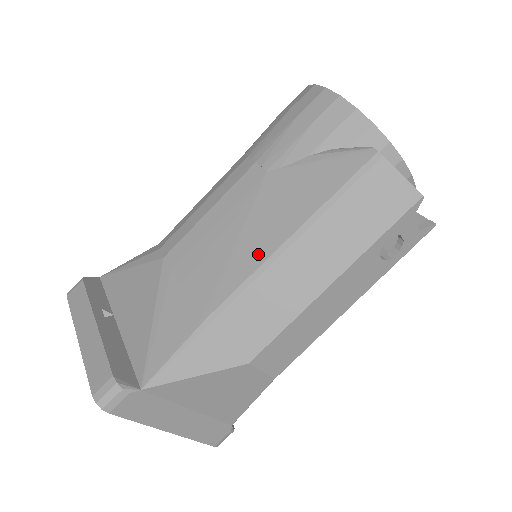
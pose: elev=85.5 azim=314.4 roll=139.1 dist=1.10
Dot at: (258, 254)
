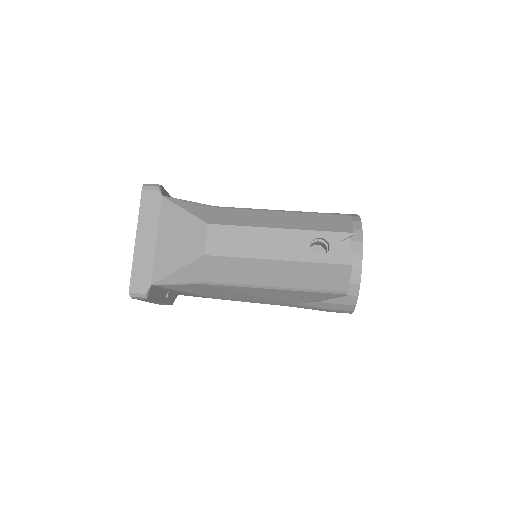
Dot at: occluded
